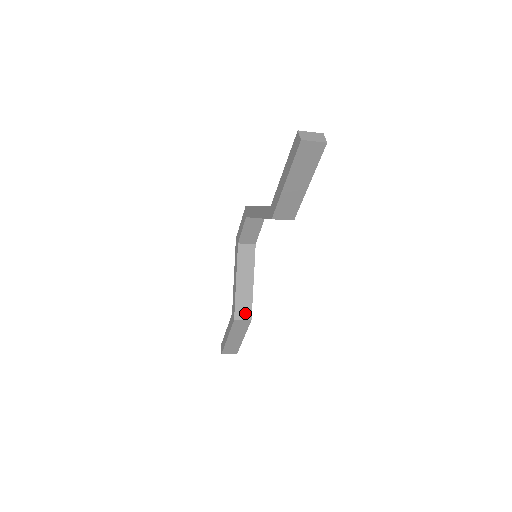
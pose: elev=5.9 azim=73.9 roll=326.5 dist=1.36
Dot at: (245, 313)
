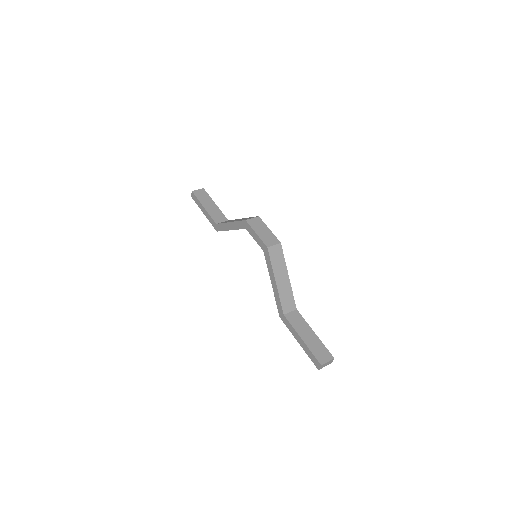
Dot at: occluded
